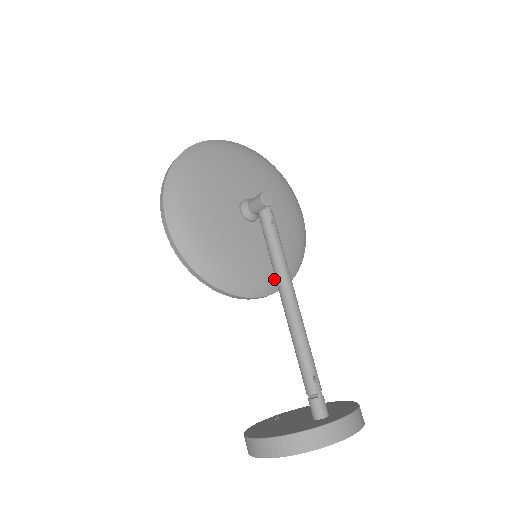
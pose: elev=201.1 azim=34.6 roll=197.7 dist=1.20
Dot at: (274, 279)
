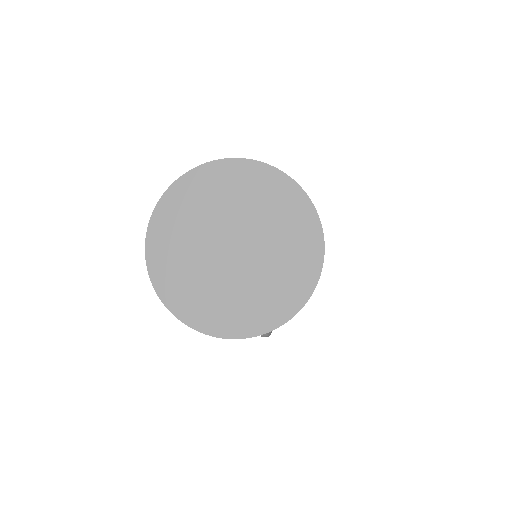
Dot at: occluded
